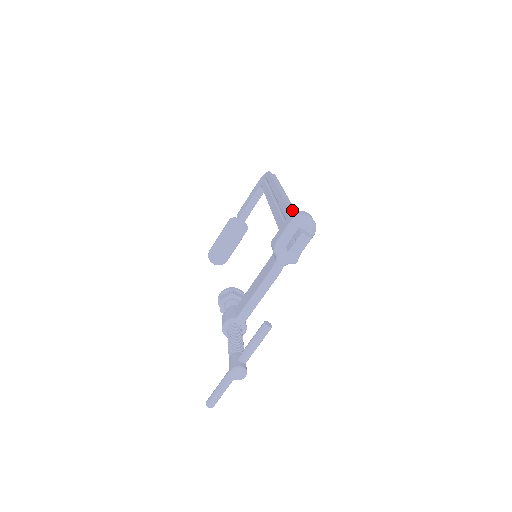
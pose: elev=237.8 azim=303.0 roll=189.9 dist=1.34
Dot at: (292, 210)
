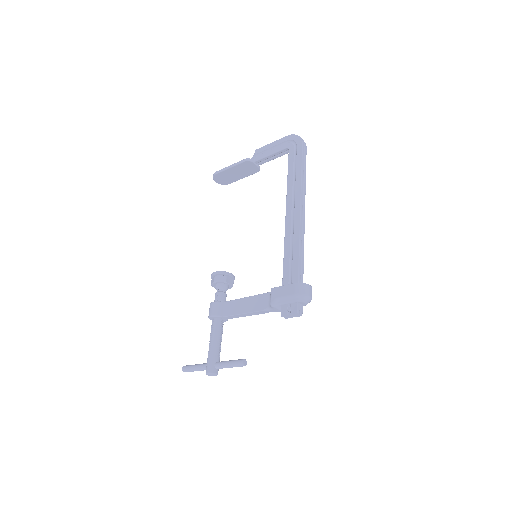
Dot at: (301, 255)
